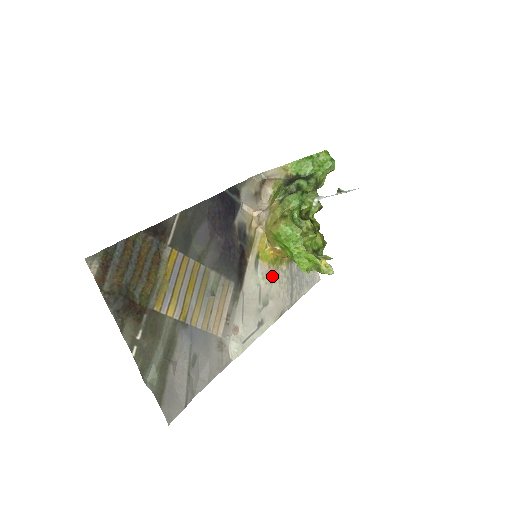
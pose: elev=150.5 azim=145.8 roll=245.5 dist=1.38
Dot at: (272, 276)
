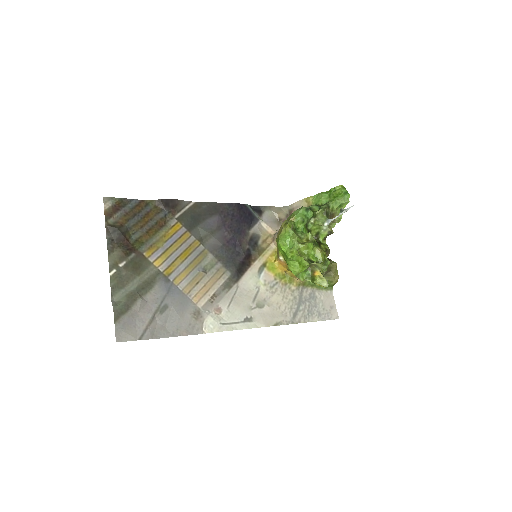
Dot at: (276, 288)
